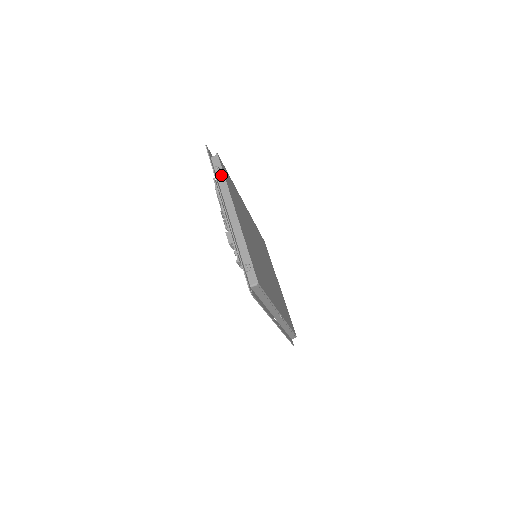
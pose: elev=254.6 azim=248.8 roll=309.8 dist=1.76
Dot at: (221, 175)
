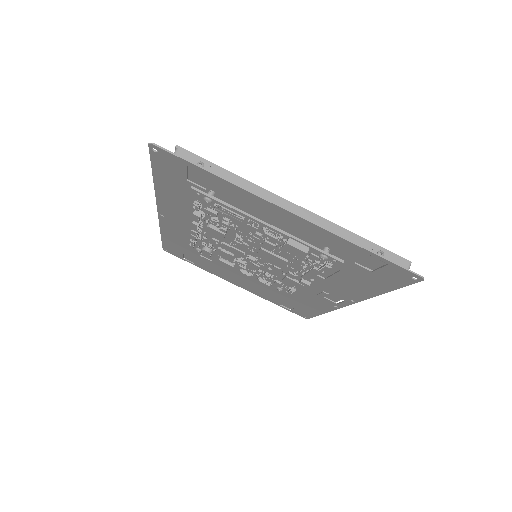
Dot at: (218, 171)
